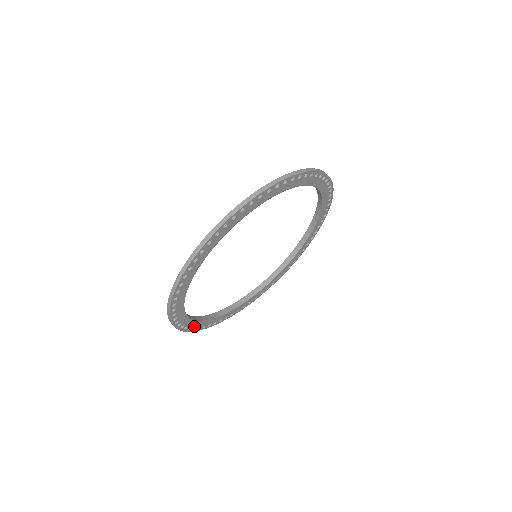
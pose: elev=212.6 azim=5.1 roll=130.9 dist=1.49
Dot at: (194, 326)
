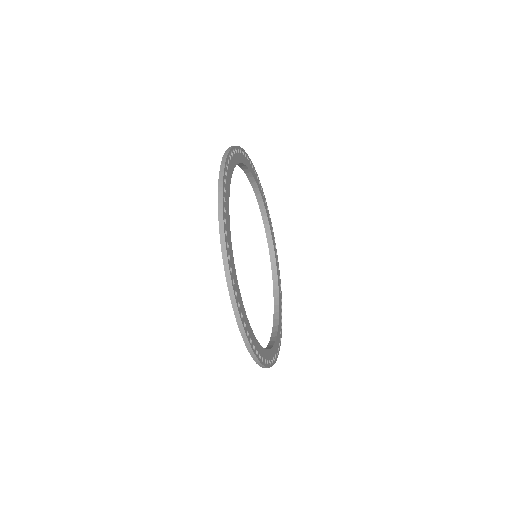
Dot at: (263, 357)
